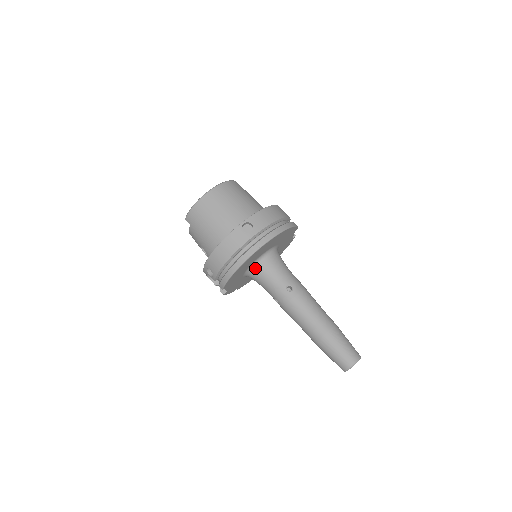
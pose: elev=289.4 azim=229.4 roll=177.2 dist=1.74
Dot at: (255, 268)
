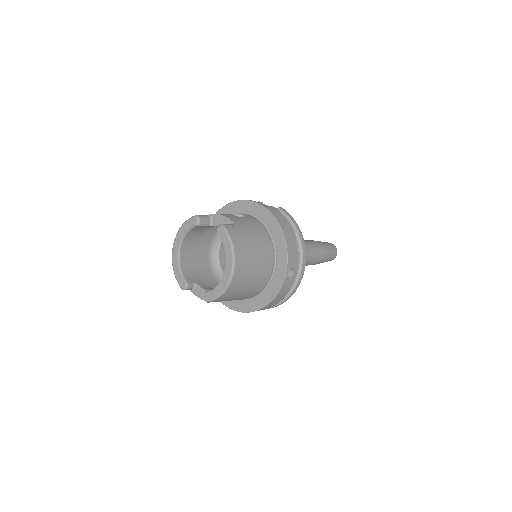
Dot at: occluded
